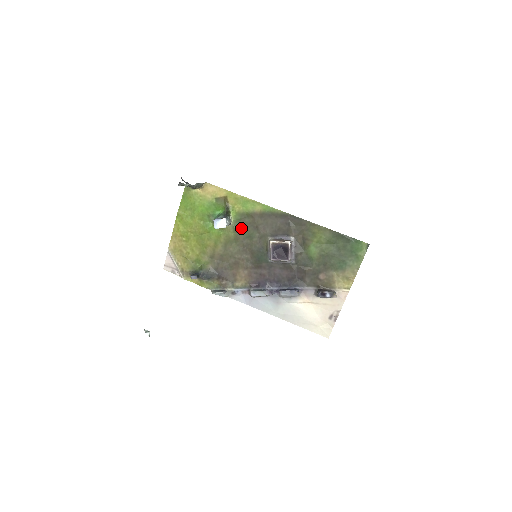
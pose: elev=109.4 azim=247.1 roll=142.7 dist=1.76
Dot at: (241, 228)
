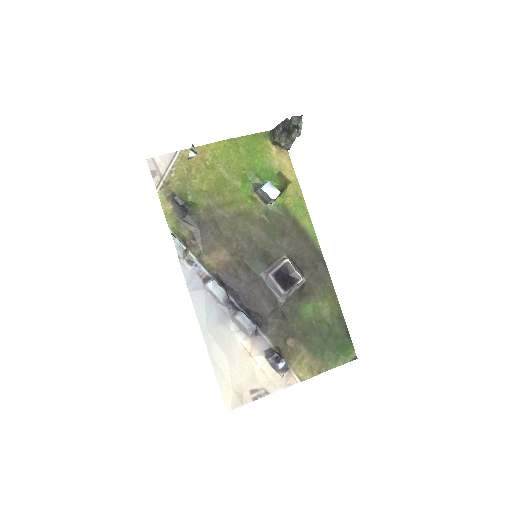
Dot at: (271, 219)
